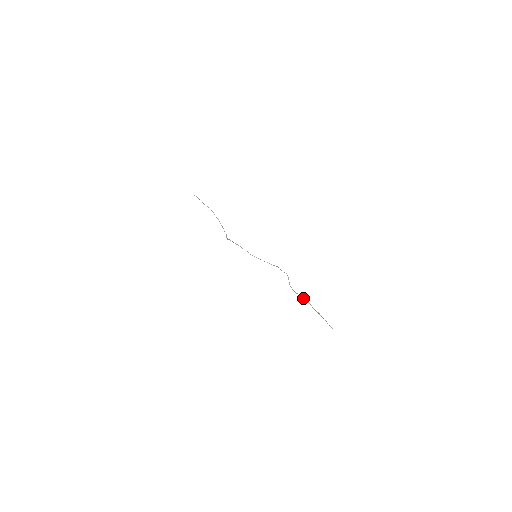
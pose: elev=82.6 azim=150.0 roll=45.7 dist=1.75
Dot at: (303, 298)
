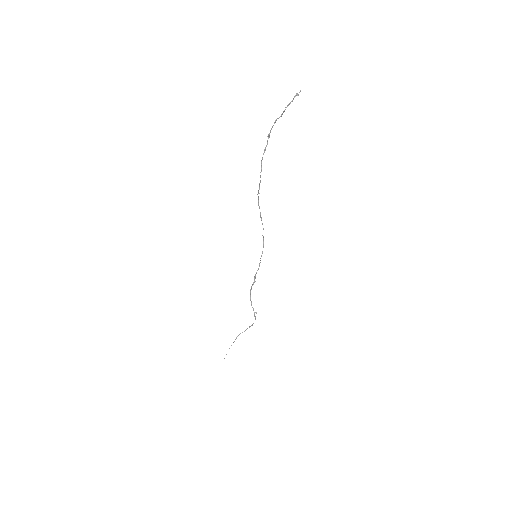
Dot at: occluded
